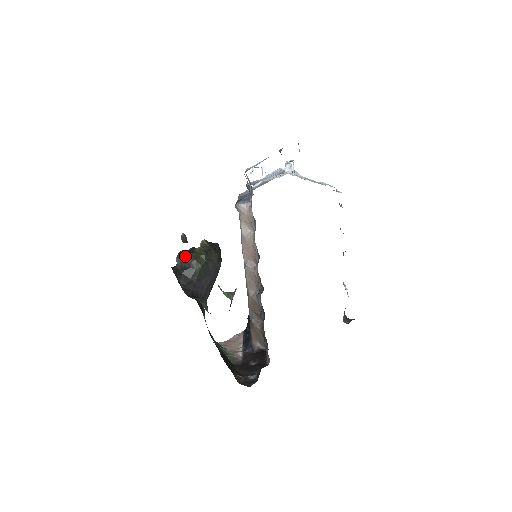
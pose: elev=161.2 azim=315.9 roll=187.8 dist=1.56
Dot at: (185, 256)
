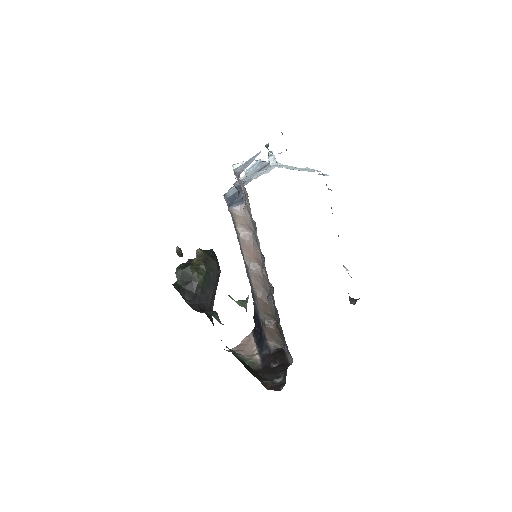
Dot at: (184, 270)
